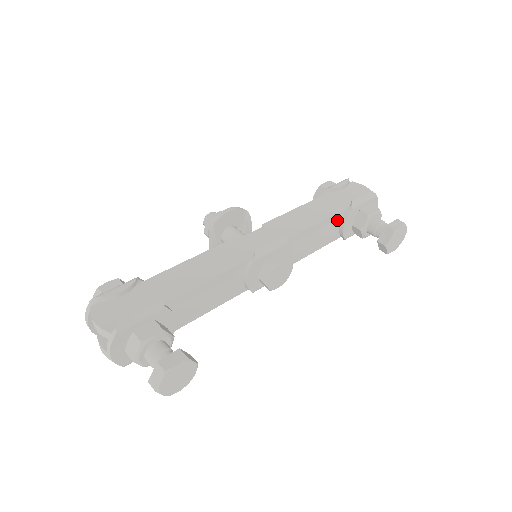
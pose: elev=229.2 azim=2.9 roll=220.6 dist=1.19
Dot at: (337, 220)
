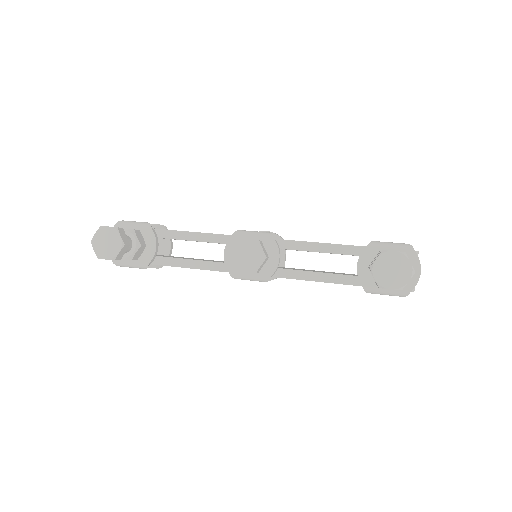
Dot at: occluded
